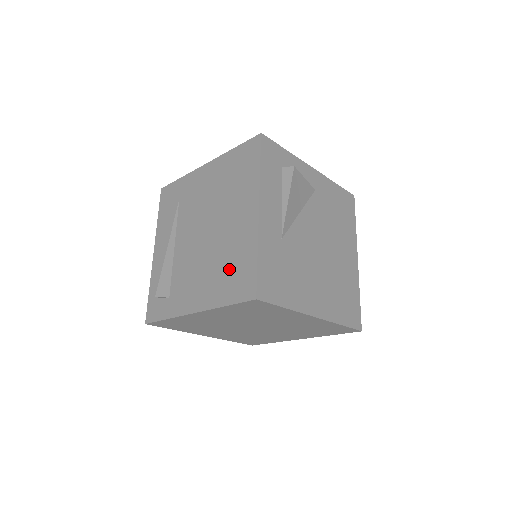
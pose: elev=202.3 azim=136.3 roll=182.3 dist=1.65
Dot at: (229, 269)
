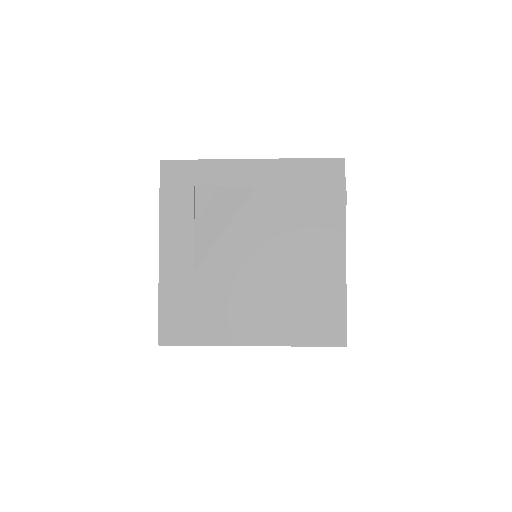
Dot at: occluded
